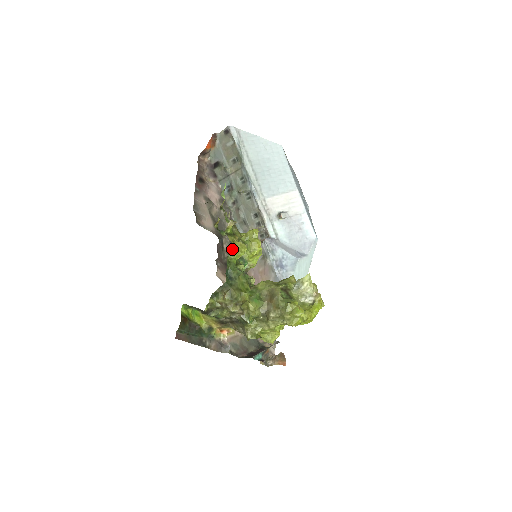
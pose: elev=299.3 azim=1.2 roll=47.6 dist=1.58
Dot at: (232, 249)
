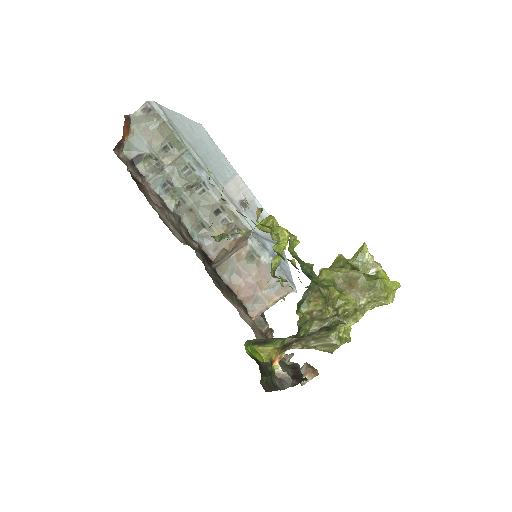
Dot at: (289, 239)
